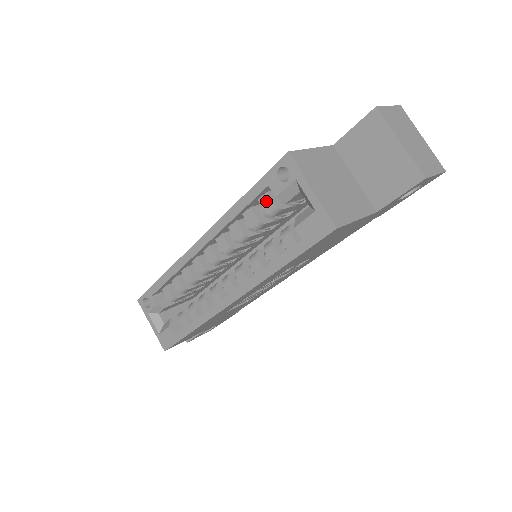
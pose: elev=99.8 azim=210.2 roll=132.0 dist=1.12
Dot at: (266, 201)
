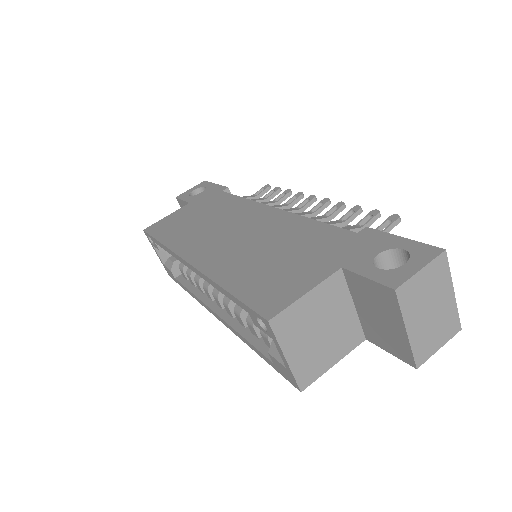
Dot at: occluded
